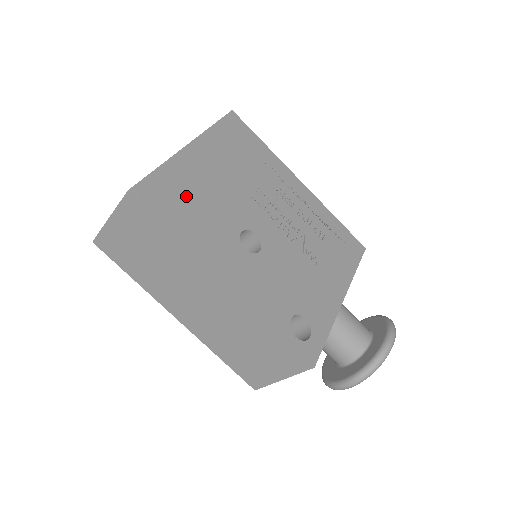
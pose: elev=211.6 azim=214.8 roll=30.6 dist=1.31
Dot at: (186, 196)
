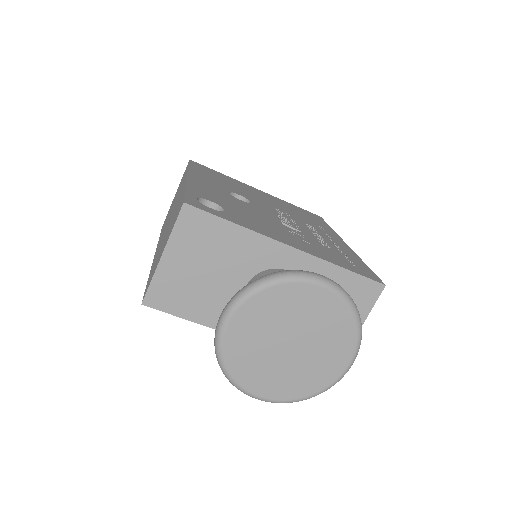
Dot at: (222, 178)
